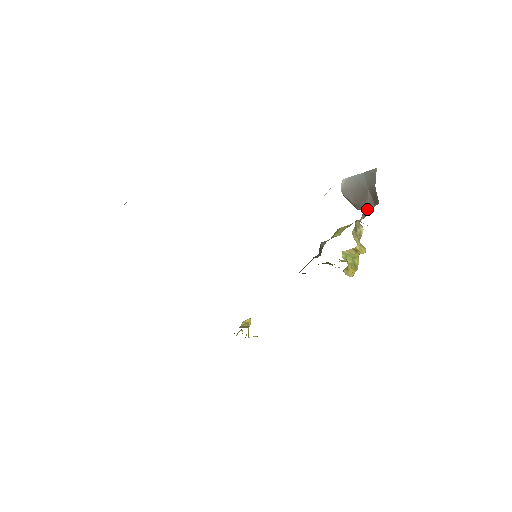
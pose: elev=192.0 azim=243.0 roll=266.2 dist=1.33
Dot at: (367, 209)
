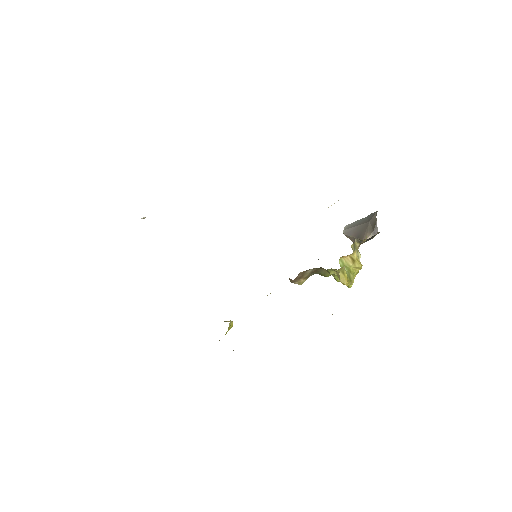
Dot at: occluded
